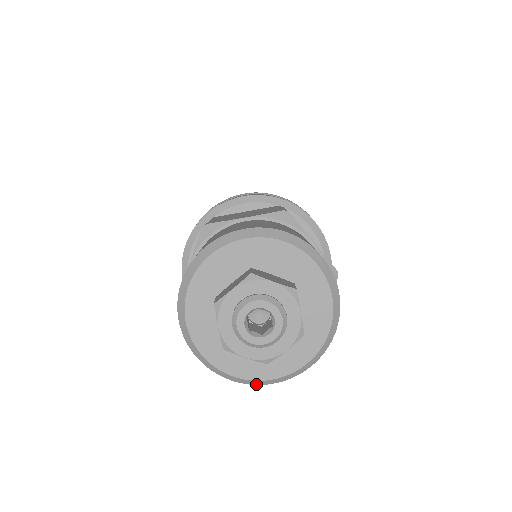
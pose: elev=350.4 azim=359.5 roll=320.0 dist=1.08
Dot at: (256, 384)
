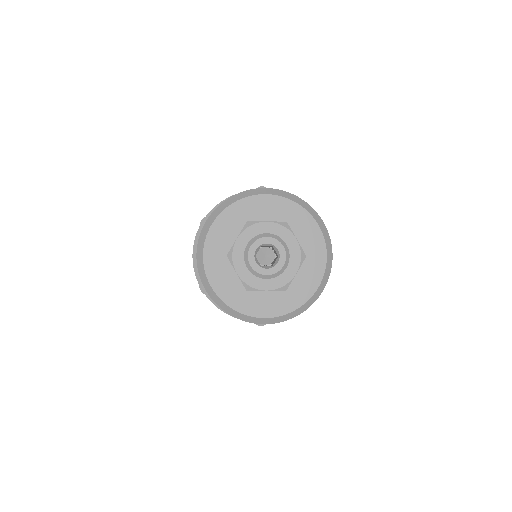
Dot at: (219, 306)
